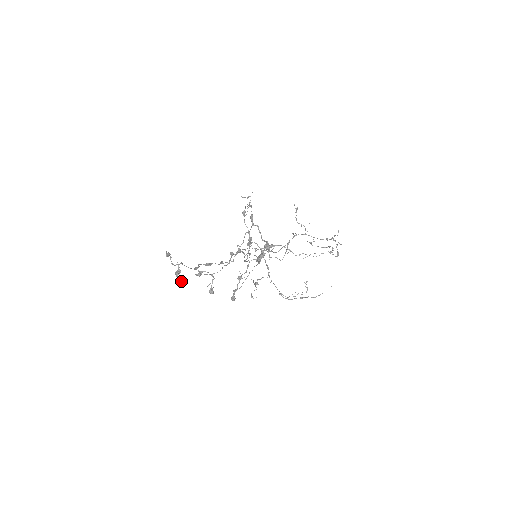
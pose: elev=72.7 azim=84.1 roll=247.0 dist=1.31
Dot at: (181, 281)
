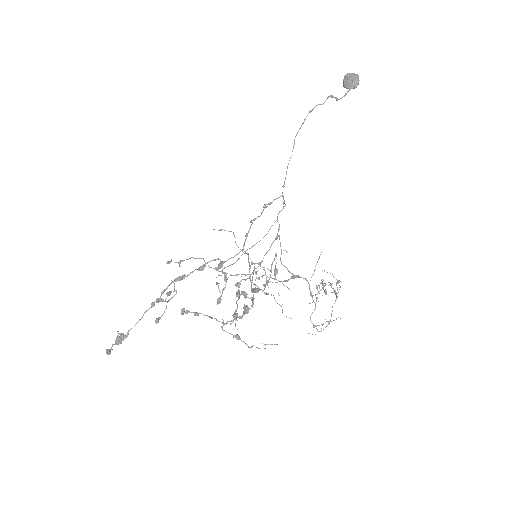
Dot at: (121, 338)
